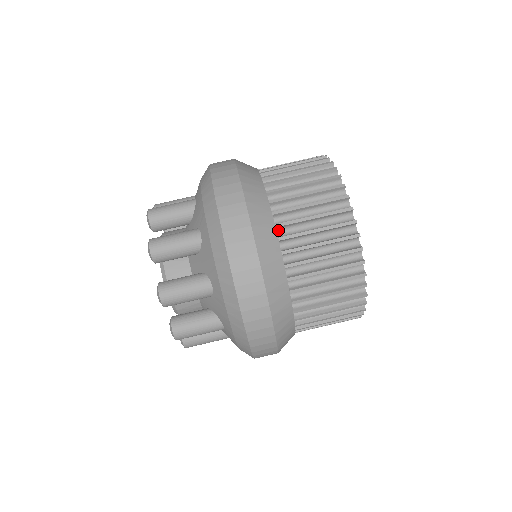
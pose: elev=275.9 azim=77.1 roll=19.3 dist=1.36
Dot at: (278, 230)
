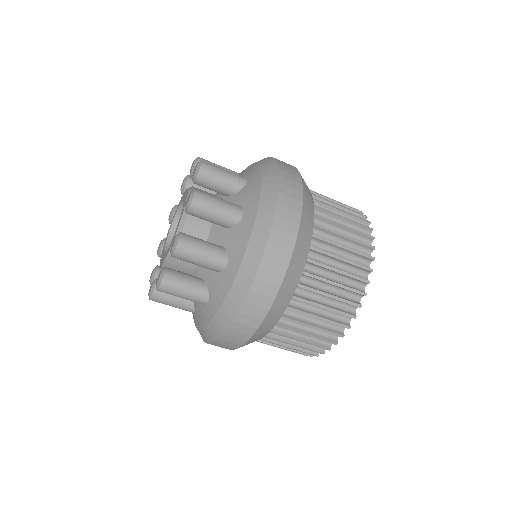
Dot at: occluded
